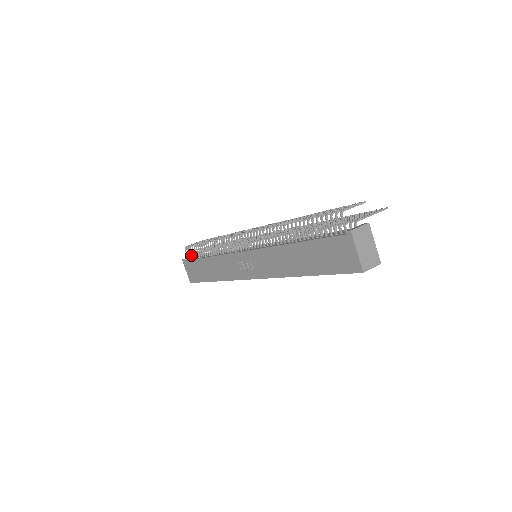
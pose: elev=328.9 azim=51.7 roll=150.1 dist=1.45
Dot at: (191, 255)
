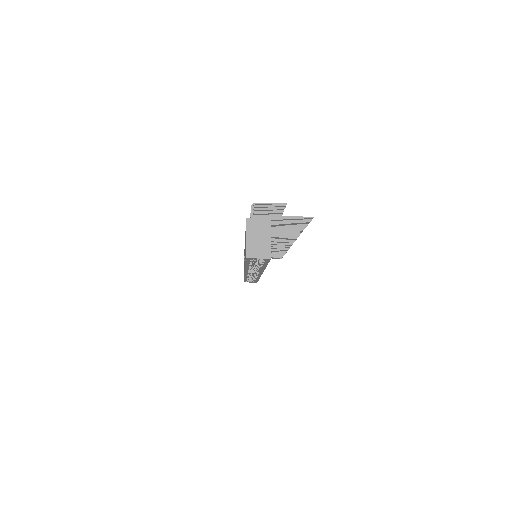
Dot at: occluded
